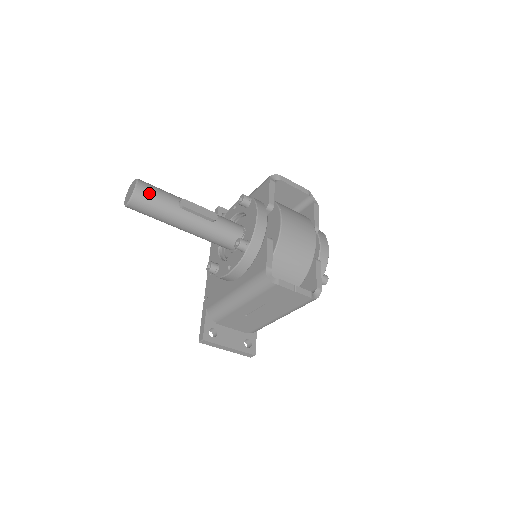
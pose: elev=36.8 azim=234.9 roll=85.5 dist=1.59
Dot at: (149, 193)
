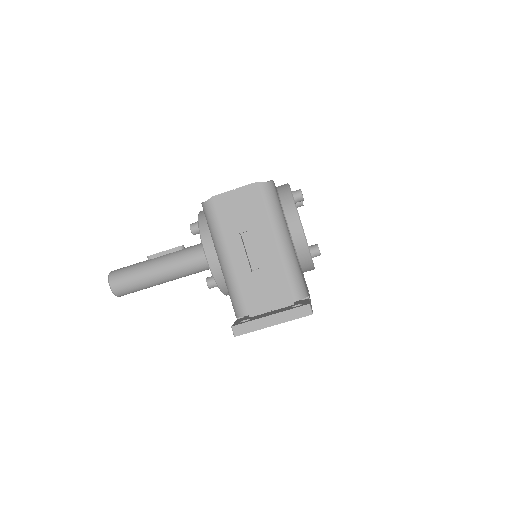
Dot at: (121, 269)
